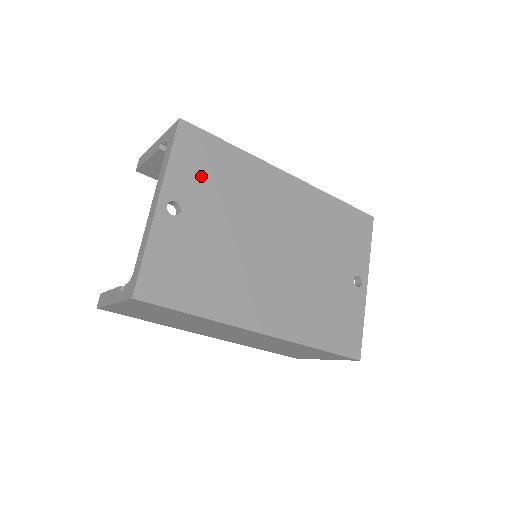
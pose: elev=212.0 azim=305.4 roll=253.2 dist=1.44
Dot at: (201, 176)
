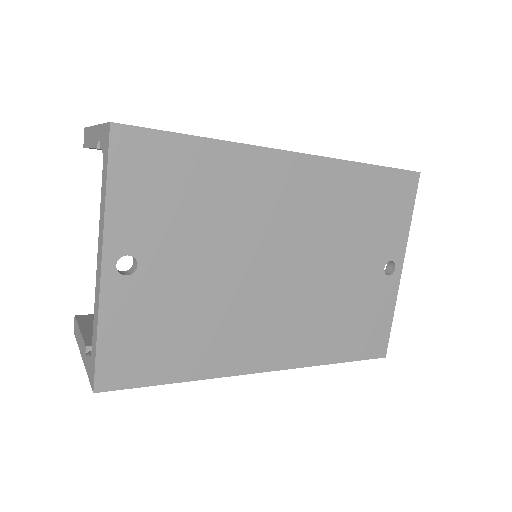
Dot at: (159, 205)
